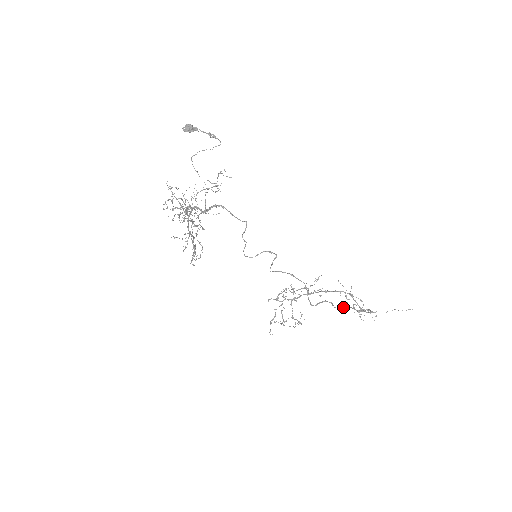
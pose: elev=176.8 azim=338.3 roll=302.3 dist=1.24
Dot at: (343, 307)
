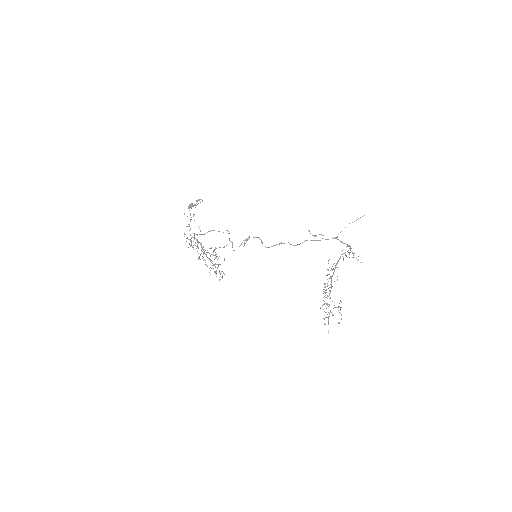
Dot at: occluded
